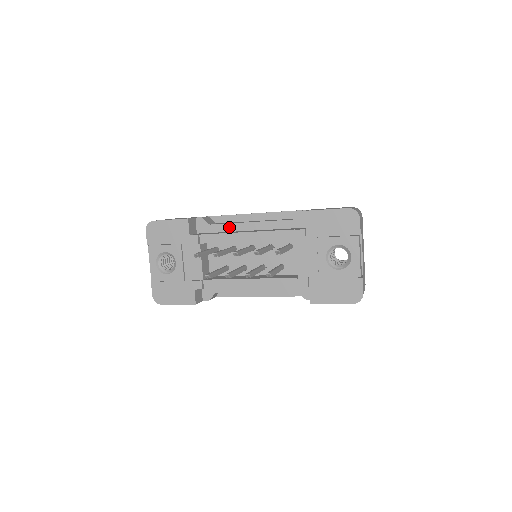
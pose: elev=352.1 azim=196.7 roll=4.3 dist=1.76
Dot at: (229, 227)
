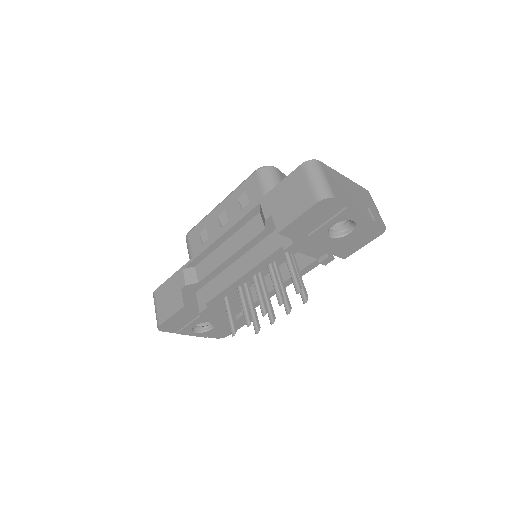
Dot at: (216, 272)
